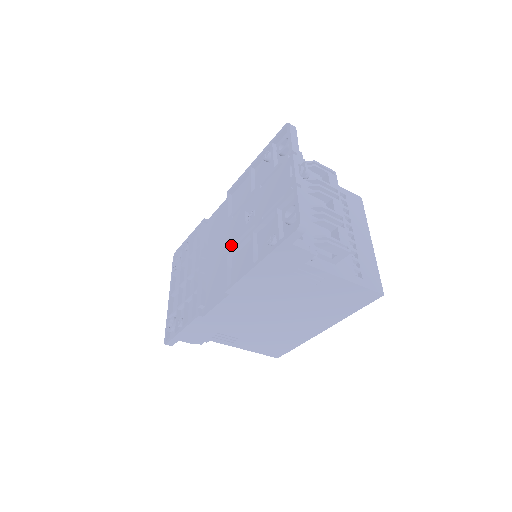
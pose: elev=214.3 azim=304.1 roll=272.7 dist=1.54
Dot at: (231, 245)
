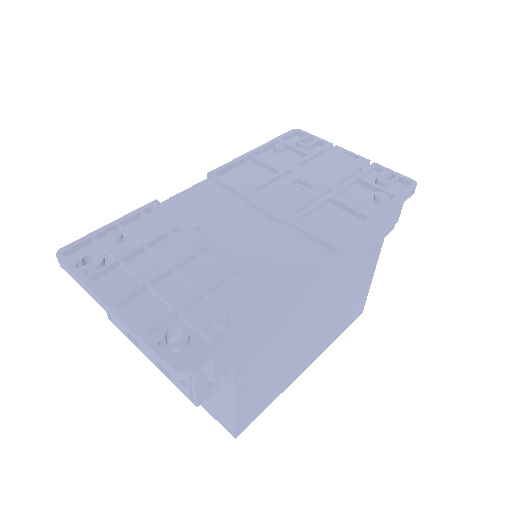
Dot at: (293, 210)
